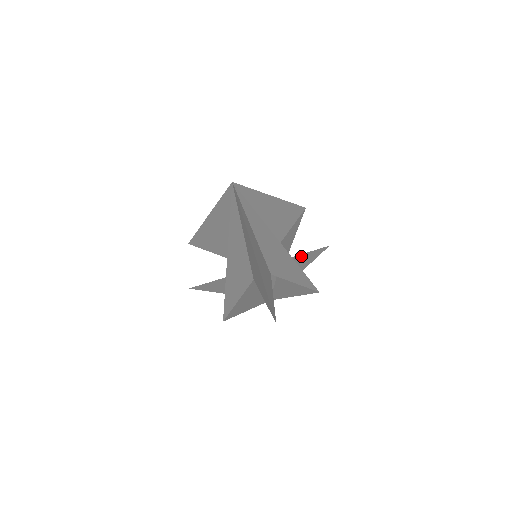
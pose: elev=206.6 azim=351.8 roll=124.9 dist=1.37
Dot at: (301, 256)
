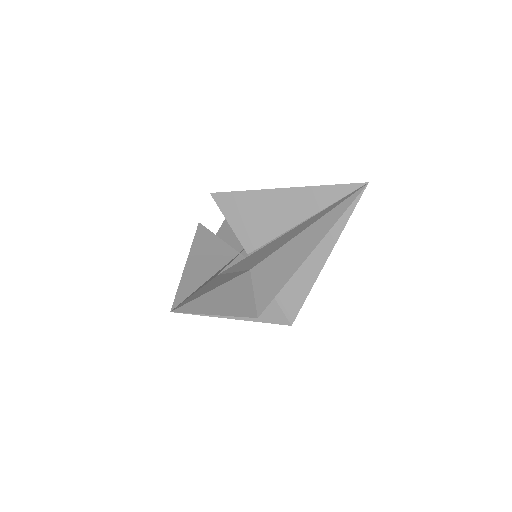
Dot at: occluded
